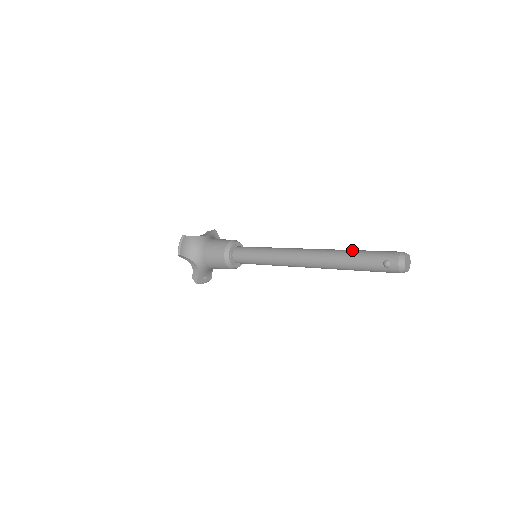
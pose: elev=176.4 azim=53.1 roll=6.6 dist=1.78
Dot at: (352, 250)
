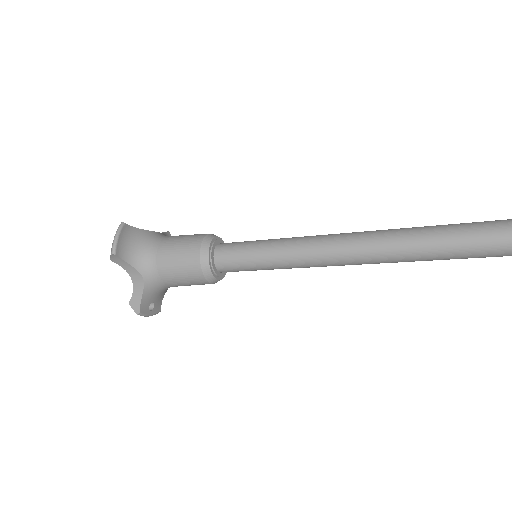
Dot at: occluded
